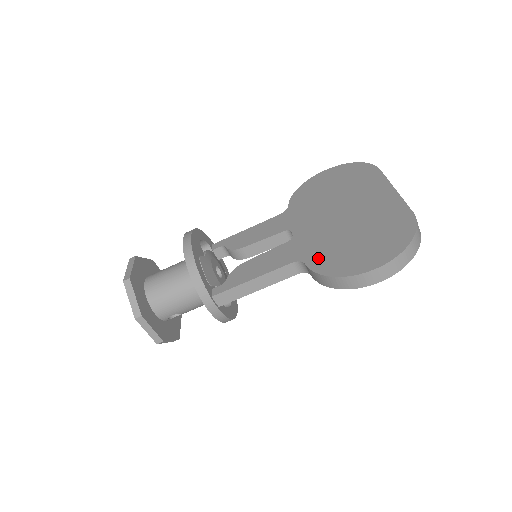
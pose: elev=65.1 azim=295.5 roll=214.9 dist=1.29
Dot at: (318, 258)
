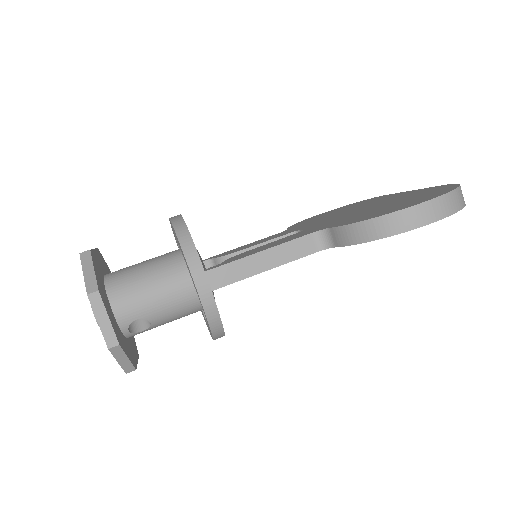
Dot at: (346, 221)
